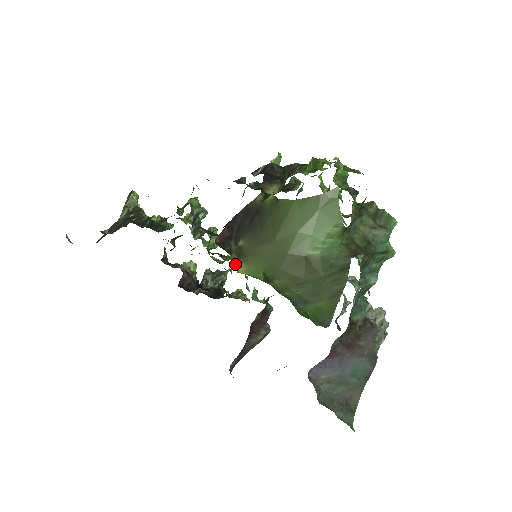
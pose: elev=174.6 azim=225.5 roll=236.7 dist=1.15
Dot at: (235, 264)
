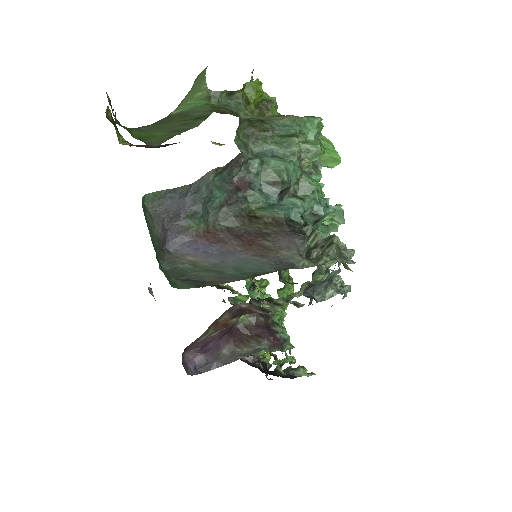
Dot at: (124, 143)
